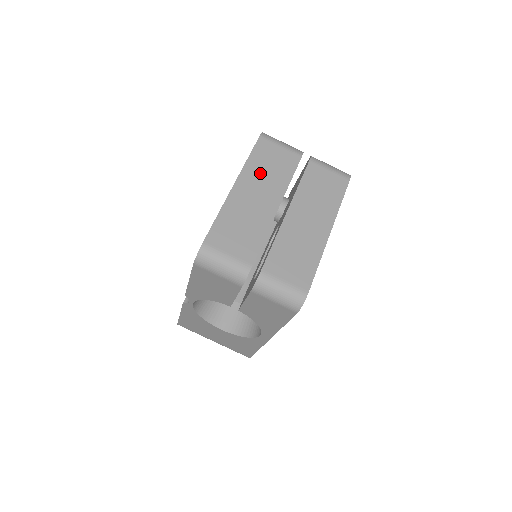
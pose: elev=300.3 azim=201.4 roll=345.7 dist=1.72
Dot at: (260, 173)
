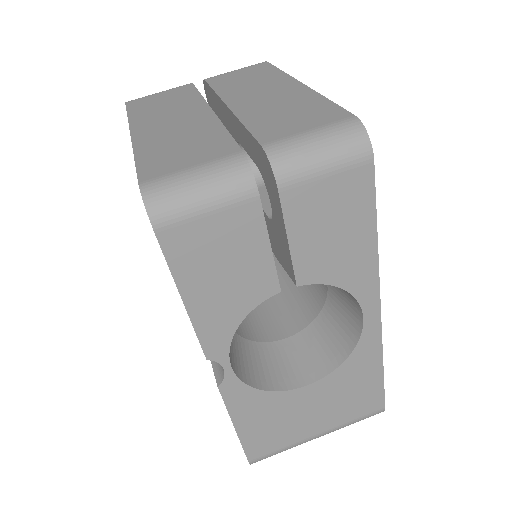
Dot at: (156, 112)
